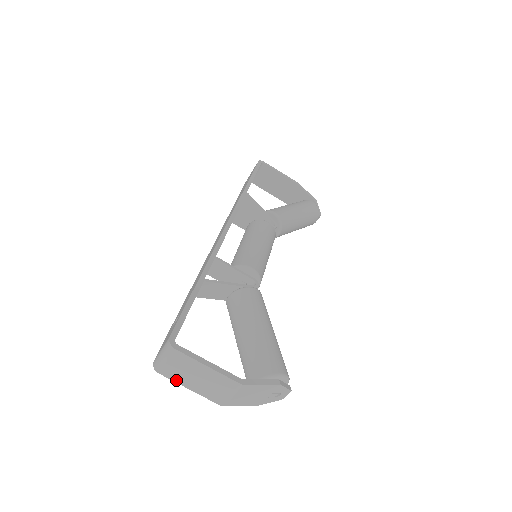
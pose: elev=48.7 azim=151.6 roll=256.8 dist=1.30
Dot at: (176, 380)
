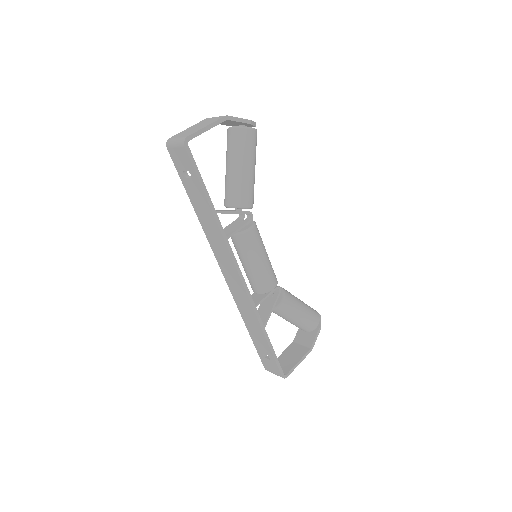
Dot at: occluded
